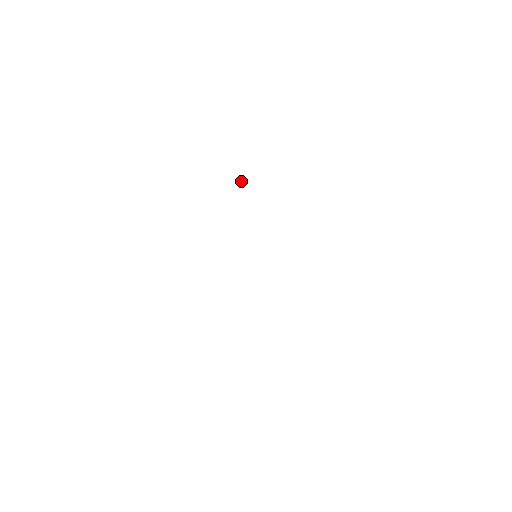
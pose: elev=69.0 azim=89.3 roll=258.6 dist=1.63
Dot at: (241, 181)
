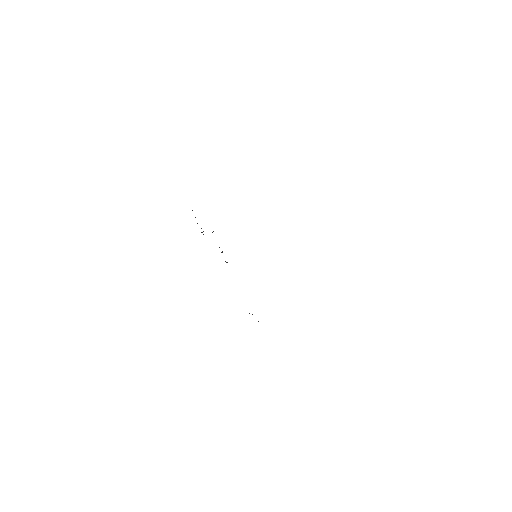
Dot at: occluded
